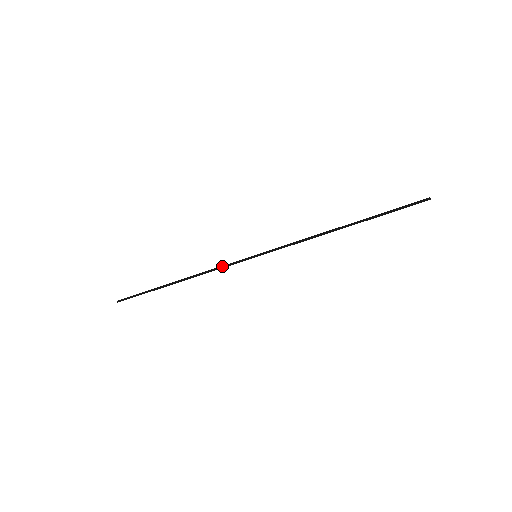
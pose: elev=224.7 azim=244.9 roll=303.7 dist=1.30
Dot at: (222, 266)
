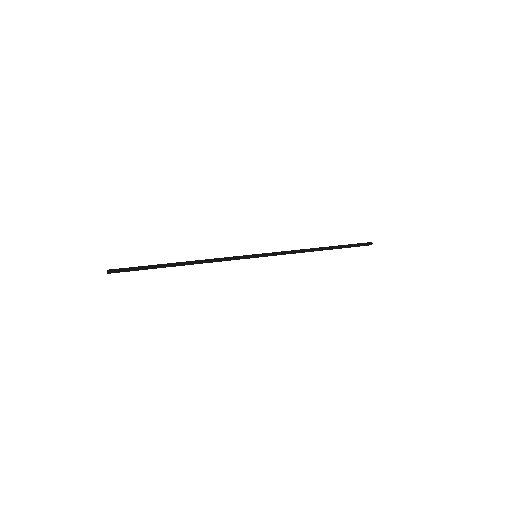
Dot at: (227, 260)
